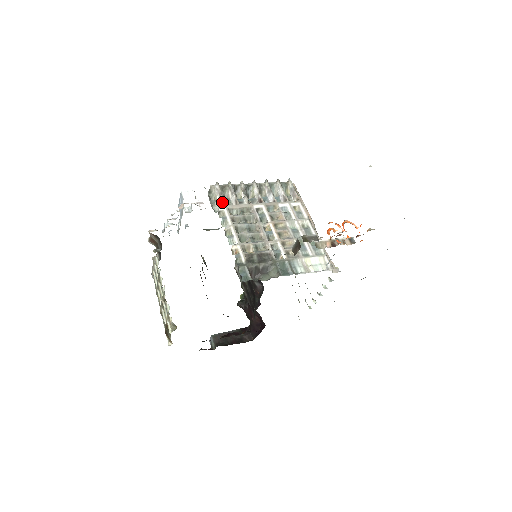
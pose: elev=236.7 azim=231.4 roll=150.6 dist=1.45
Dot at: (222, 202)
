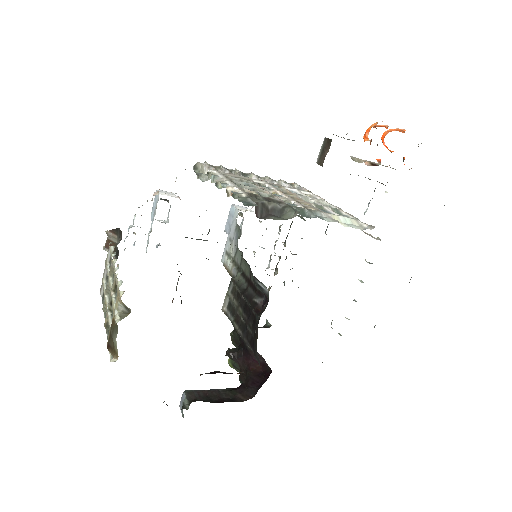
Dot at: occluded
